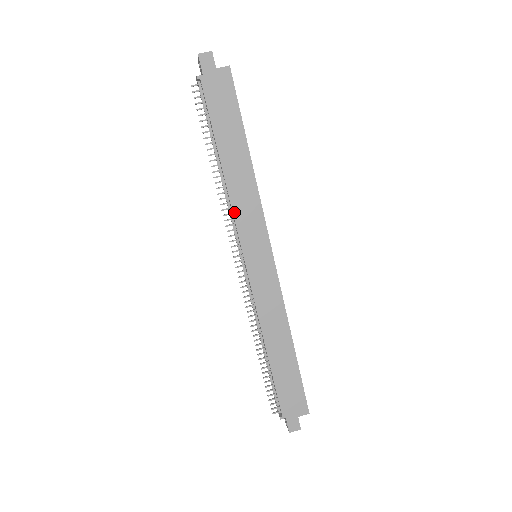
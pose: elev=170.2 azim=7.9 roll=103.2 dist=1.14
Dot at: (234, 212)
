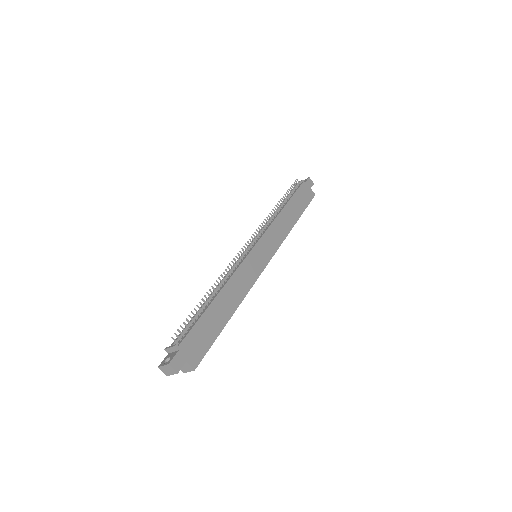
Dot at: (271, 226)
